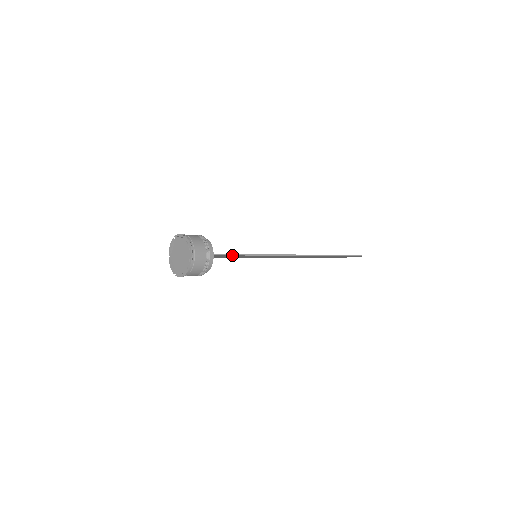
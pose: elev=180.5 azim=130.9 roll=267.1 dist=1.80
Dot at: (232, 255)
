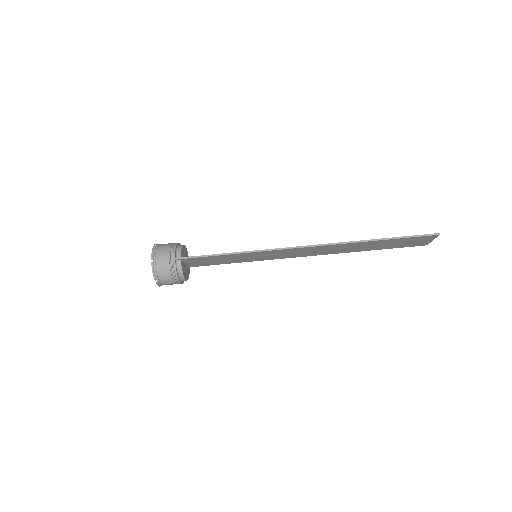
Dot at: (204, 257)
